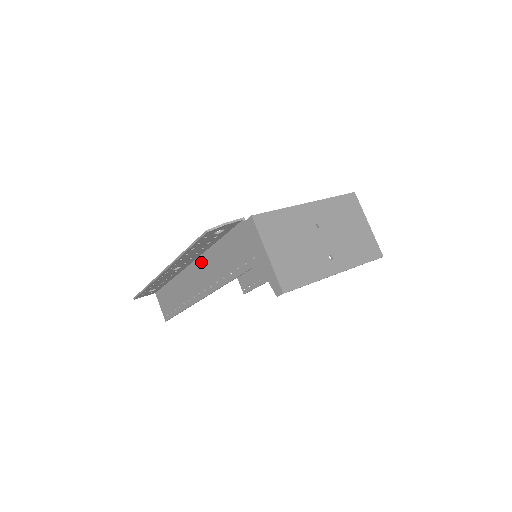
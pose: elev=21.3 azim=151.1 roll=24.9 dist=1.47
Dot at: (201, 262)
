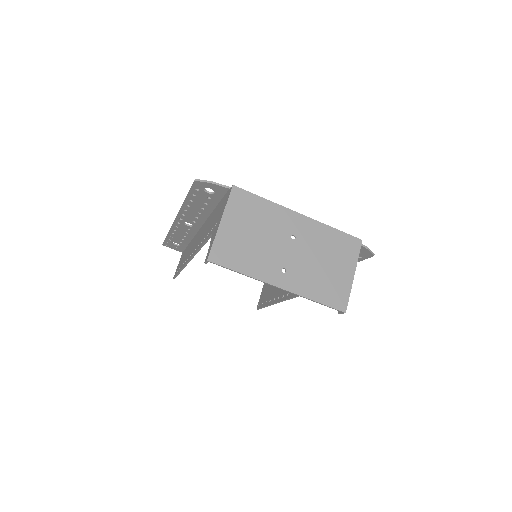
Dot at: (203, 226)
